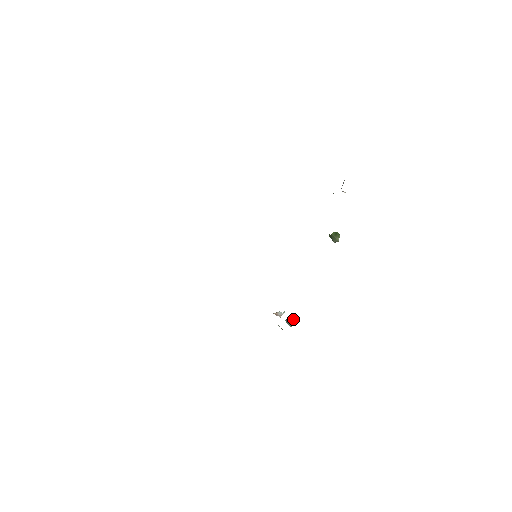
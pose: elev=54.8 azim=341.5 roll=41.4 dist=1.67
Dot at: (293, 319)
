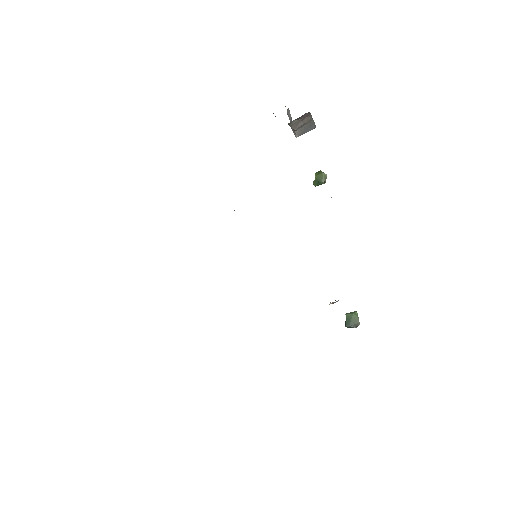
Dot at: (352, 312)
